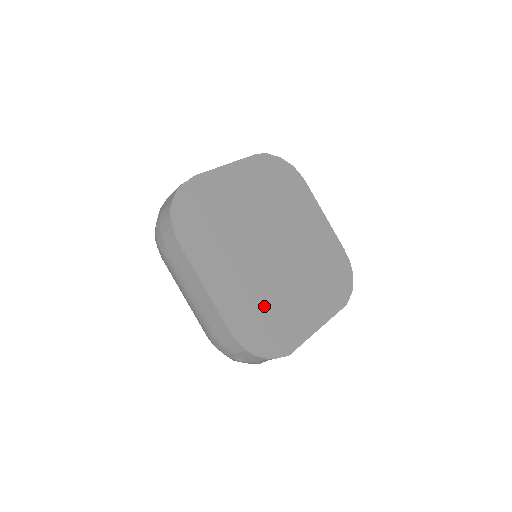
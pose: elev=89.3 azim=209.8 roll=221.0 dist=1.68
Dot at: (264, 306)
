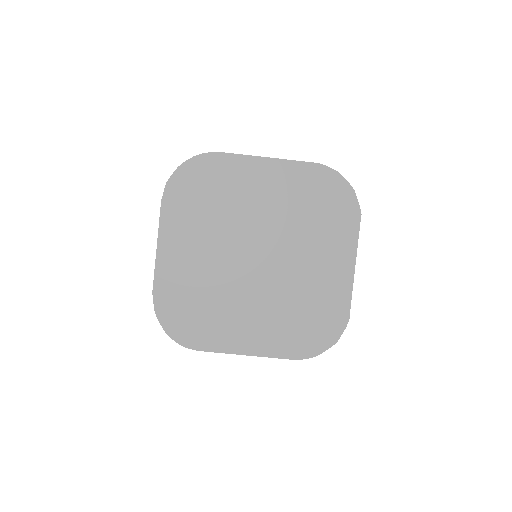
Dot at: (297, 312)
